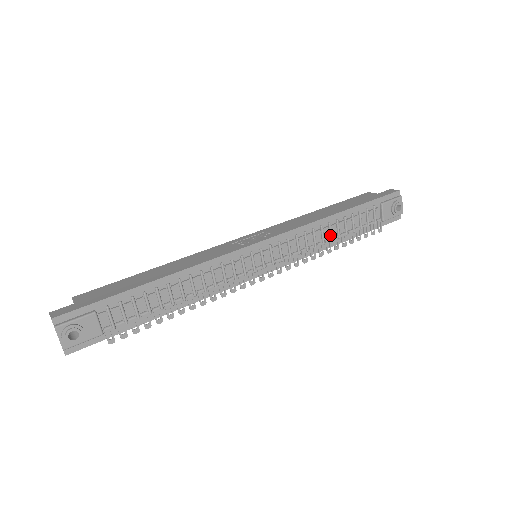
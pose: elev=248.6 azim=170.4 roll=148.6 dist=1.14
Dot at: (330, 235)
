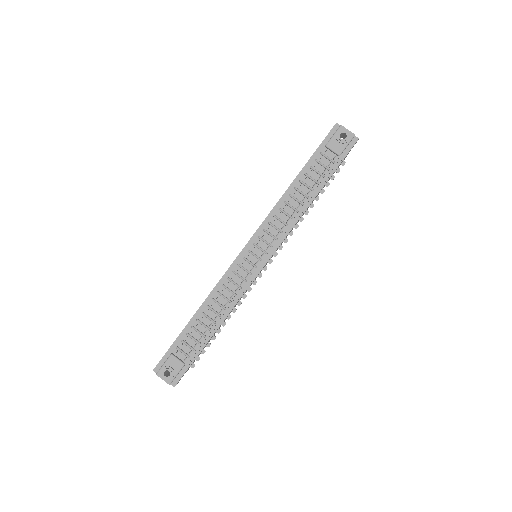
Dot at: (297, 202)
